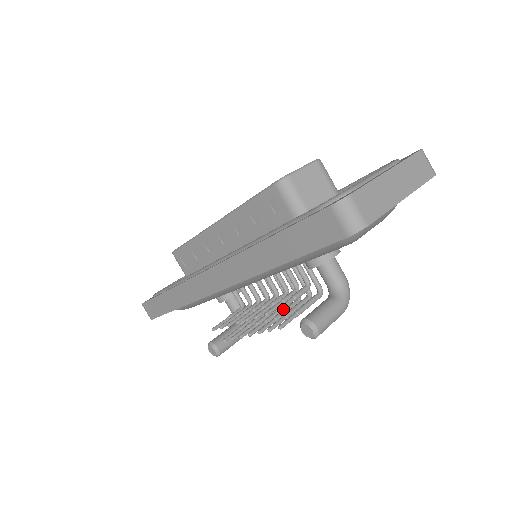
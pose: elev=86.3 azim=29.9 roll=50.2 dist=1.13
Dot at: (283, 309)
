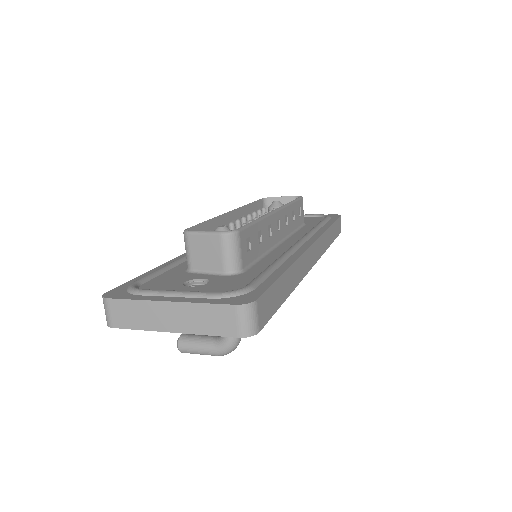
Dot at: occluded
